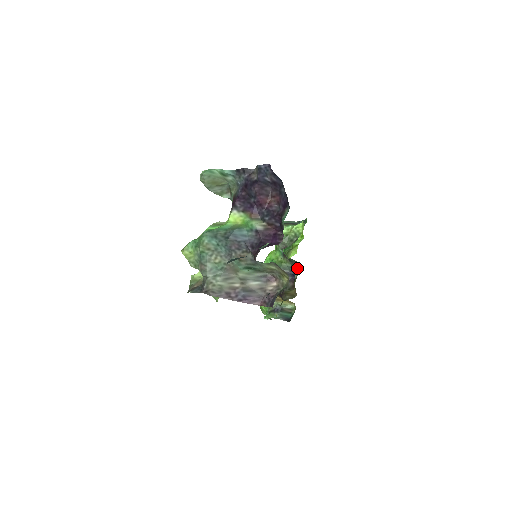
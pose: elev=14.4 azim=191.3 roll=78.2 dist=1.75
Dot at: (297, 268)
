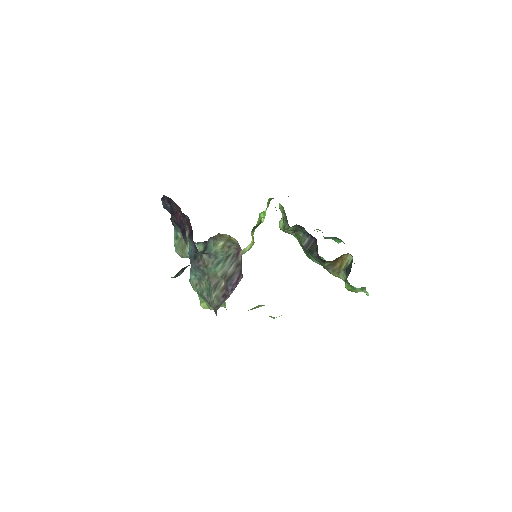
Dot at: (303, 228)
